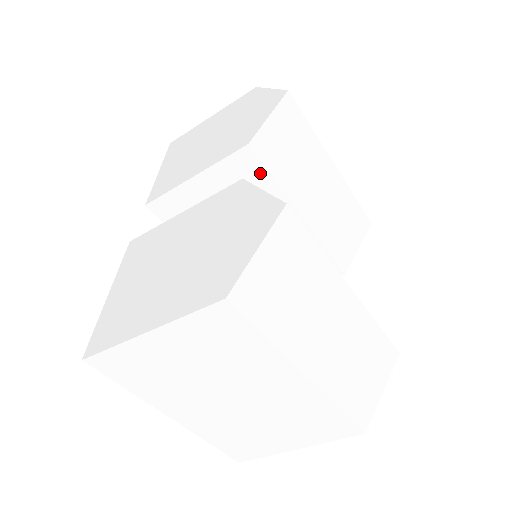
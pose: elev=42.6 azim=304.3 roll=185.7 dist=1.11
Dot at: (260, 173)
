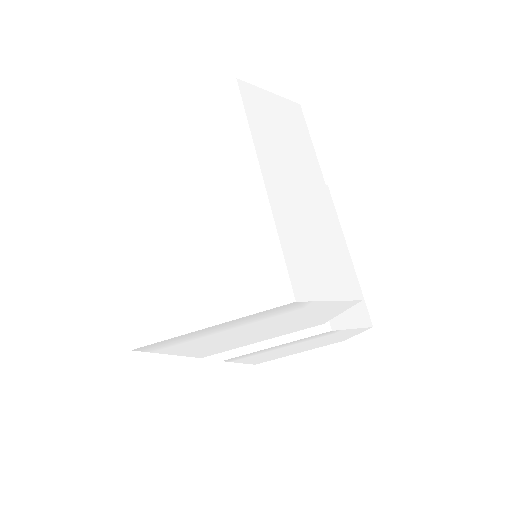
Dot at: occluded
